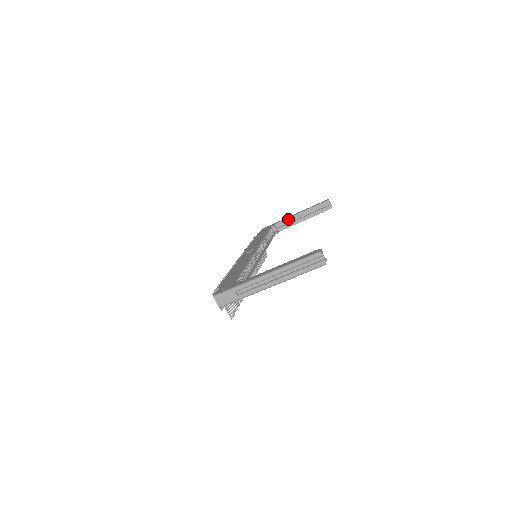
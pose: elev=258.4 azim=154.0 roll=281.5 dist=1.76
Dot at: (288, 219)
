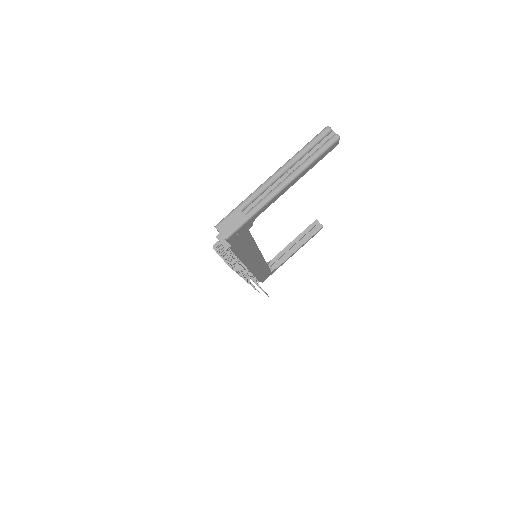
Dot at: (280, 253)
